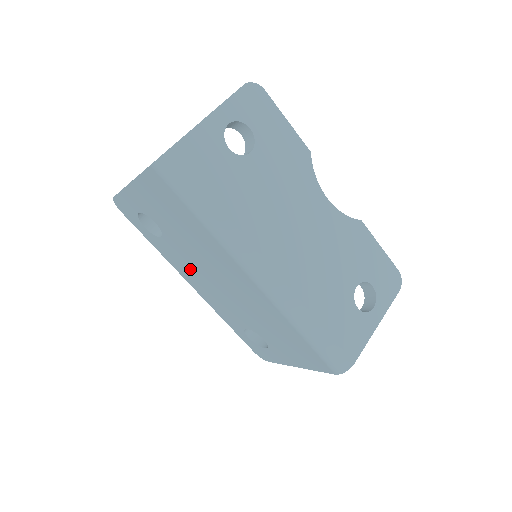
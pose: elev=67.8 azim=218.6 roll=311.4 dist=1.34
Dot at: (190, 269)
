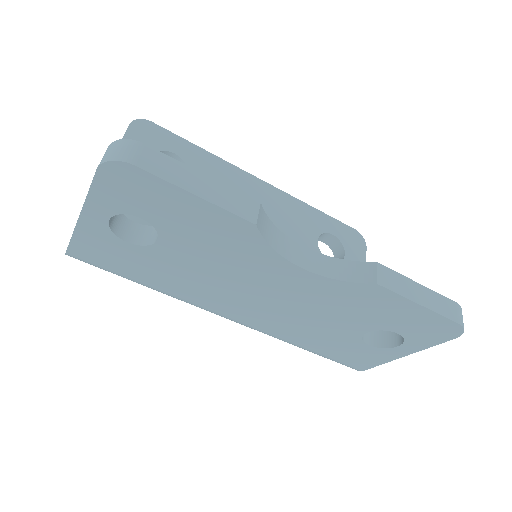
Dot at: occluded
